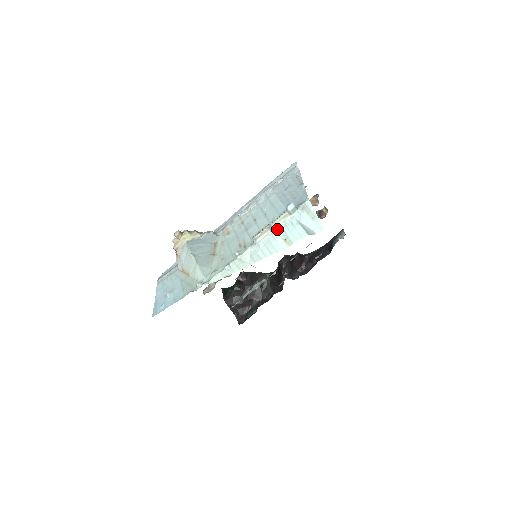
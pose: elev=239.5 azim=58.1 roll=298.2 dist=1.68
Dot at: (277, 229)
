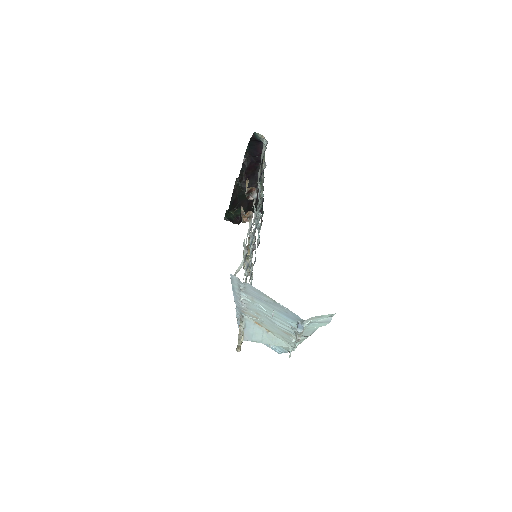
Dot at: occluded
